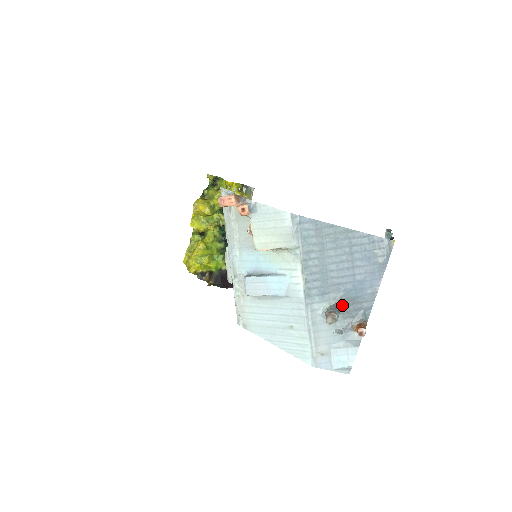
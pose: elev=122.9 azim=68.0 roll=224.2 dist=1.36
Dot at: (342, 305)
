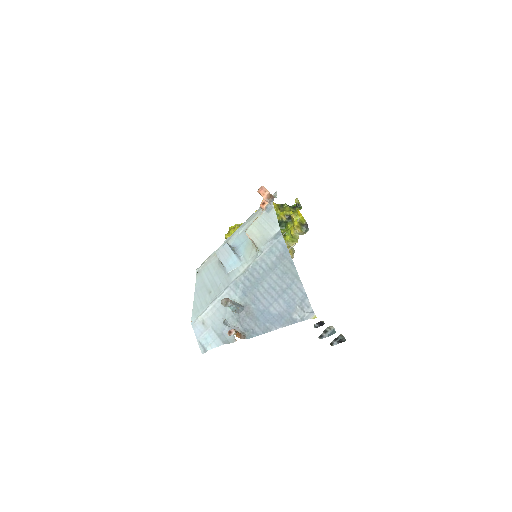
Dot at: (245, 312)
